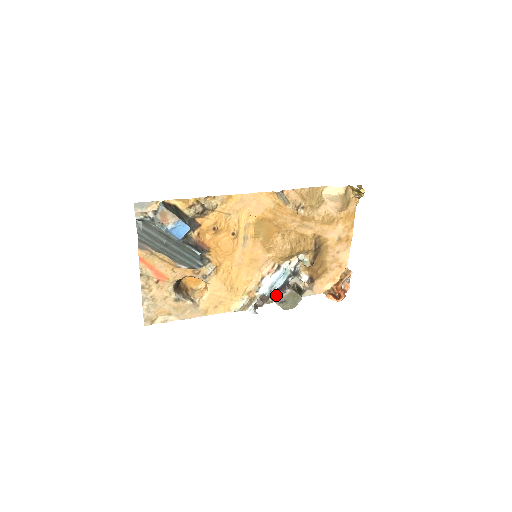
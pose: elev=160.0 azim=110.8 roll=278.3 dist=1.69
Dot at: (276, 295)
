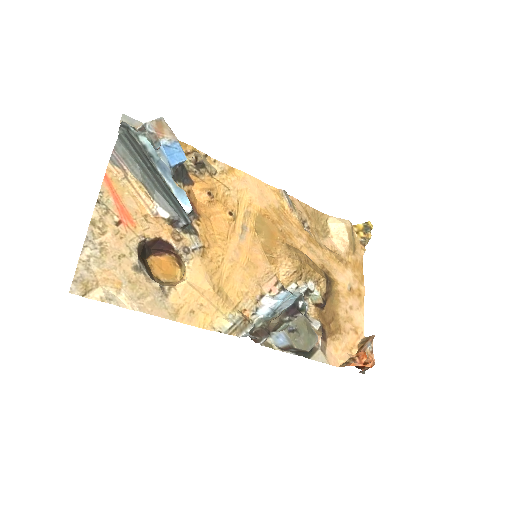
Dot at: (281, 327)
